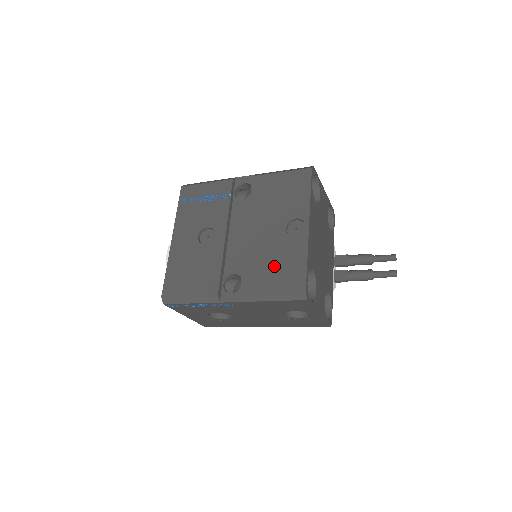
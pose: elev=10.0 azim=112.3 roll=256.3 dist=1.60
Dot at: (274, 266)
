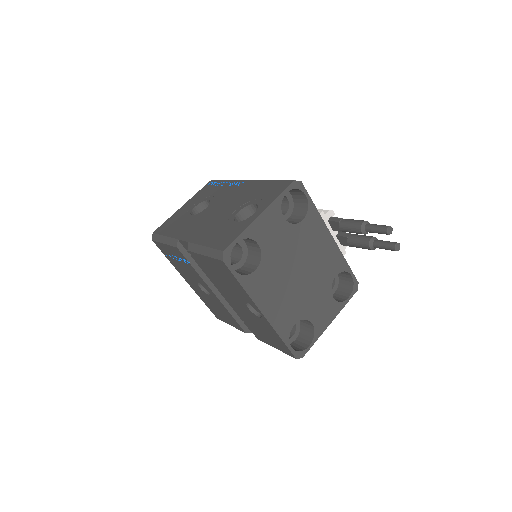
Dot at: (263, 332)
